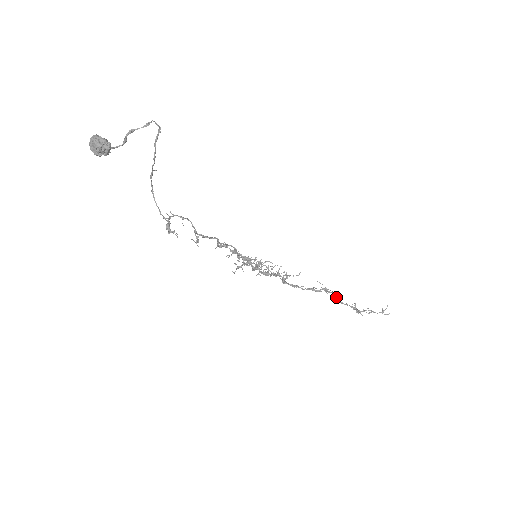
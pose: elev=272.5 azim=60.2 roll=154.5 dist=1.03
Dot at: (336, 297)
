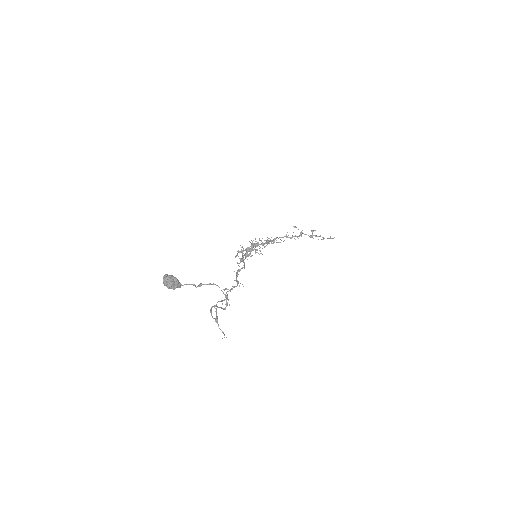
Dot at: (301, 236)
